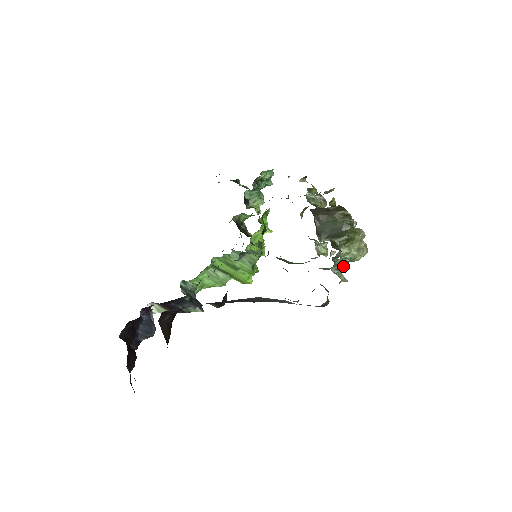
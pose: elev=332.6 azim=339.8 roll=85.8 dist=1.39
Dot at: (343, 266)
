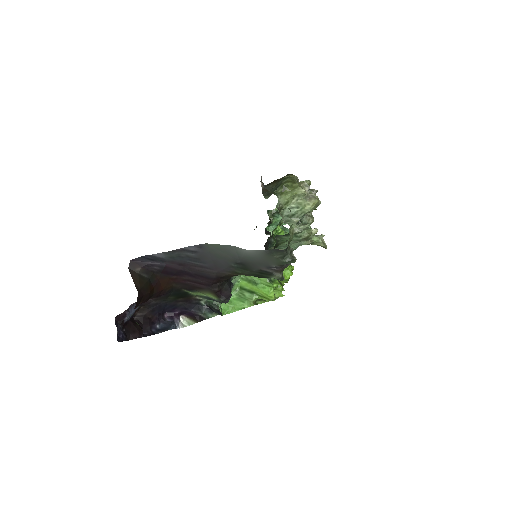
Dot at: occluded
